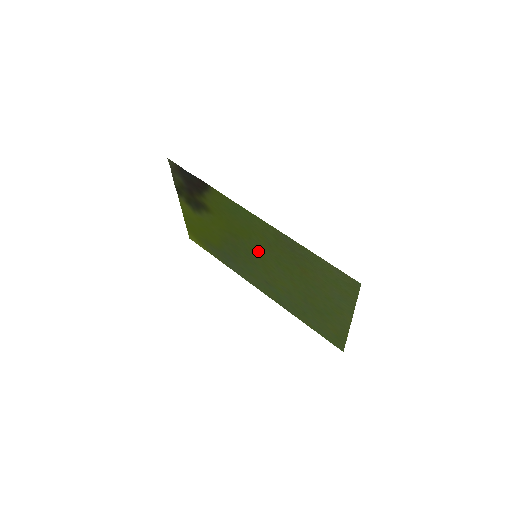
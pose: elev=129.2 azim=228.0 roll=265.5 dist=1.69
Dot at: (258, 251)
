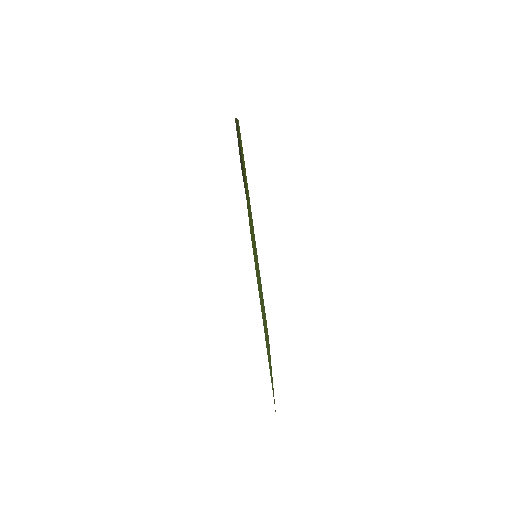
Dot at: occluded
